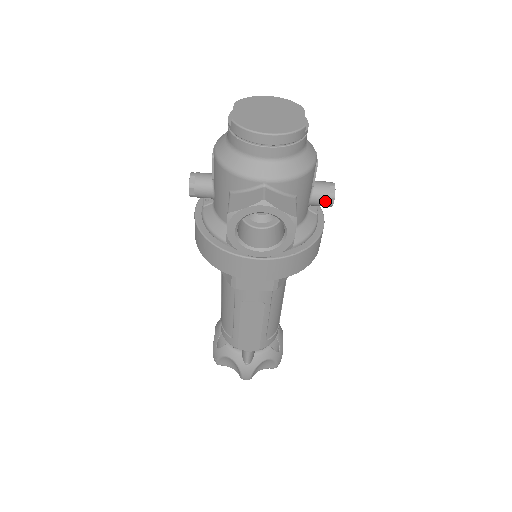
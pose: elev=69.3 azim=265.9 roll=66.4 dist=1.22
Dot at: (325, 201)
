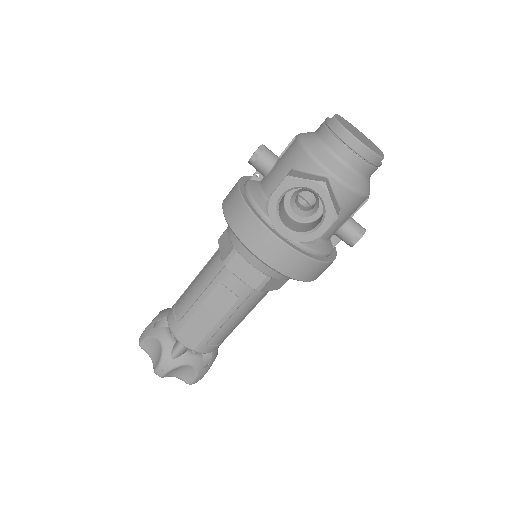
Dot at: (352, 236)
